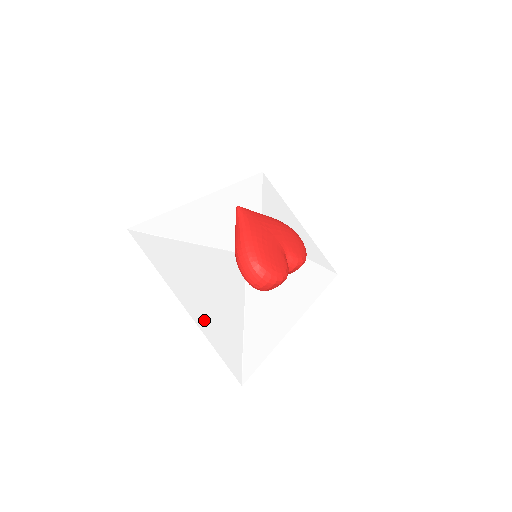
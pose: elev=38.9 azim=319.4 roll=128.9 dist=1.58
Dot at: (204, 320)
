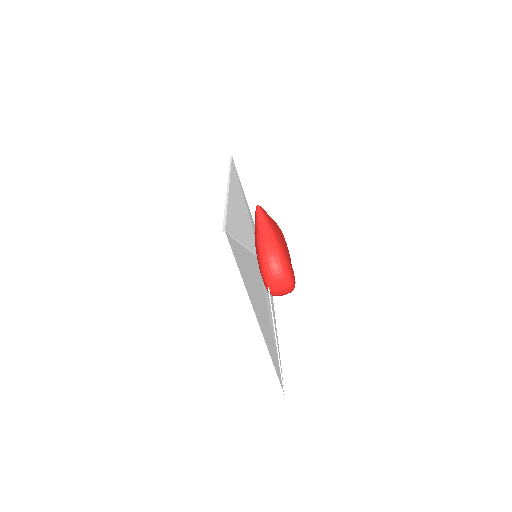
Dot at: (264, 332)
